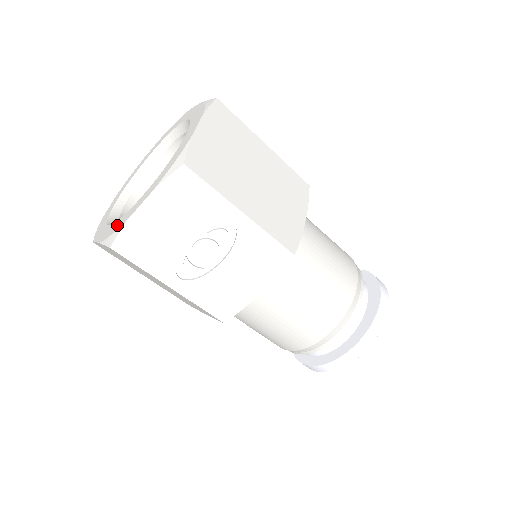
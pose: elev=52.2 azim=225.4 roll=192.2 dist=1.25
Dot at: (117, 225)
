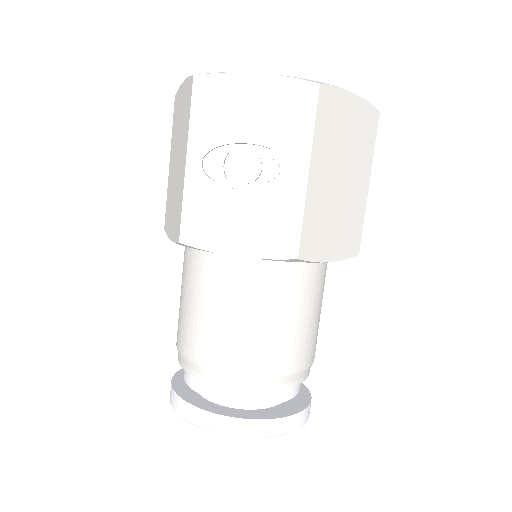
Dot at: occluded
